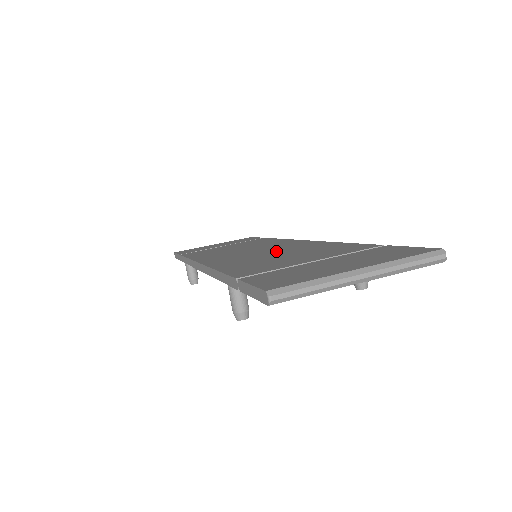
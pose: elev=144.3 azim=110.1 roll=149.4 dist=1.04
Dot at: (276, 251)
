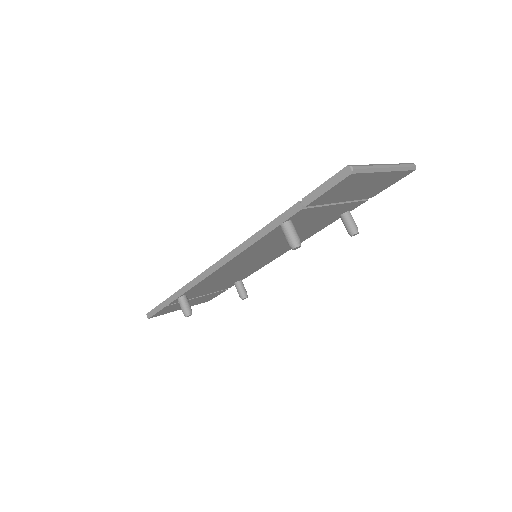
Dot at: occluded
